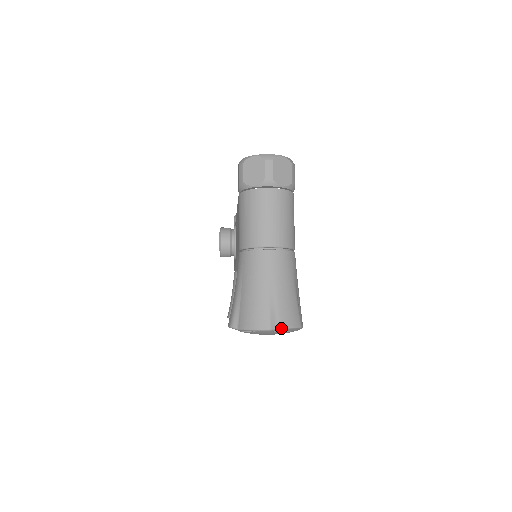
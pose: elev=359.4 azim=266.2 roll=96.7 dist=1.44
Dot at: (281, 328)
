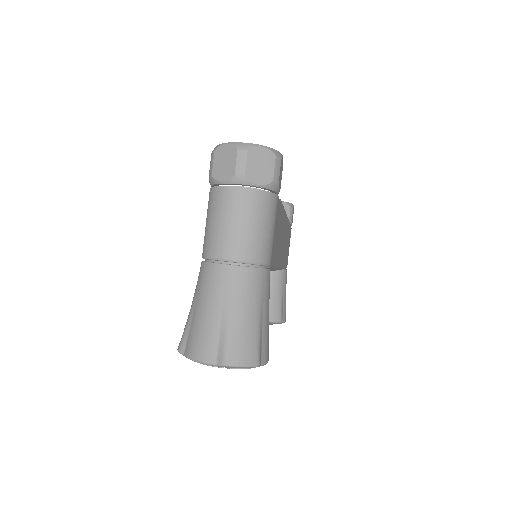
Dot at: (228, 366)
